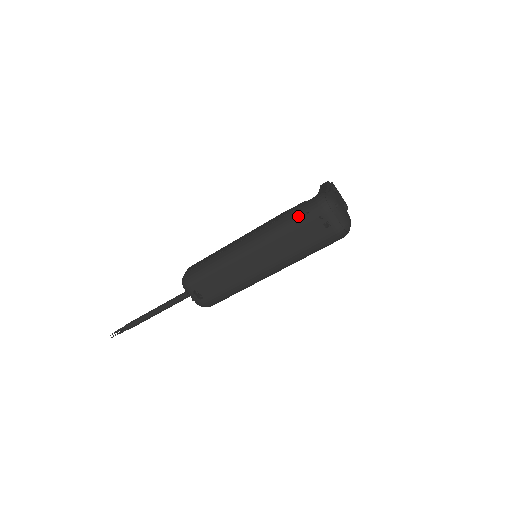
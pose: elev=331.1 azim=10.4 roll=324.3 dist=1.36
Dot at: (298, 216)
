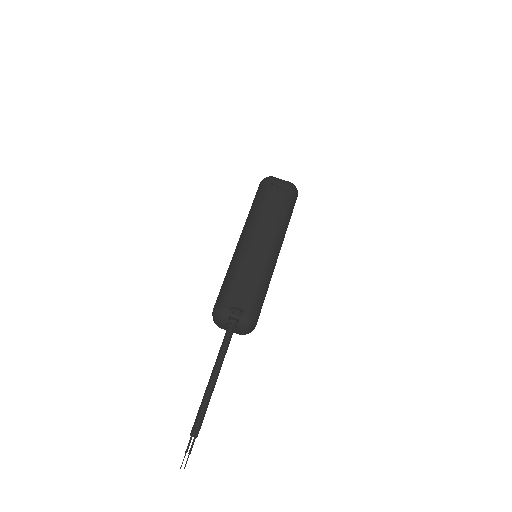
Dot at: (258, 196)
